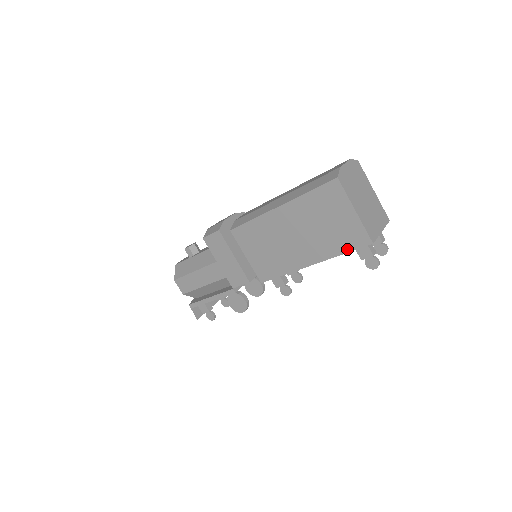
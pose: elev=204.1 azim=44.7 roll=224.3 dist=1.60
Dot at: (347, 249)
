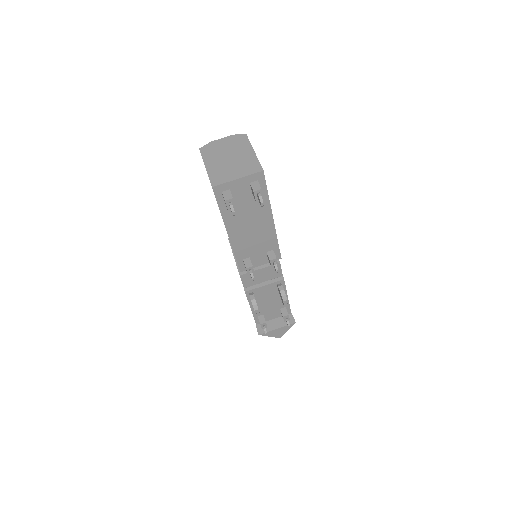
Dot at: occluded
